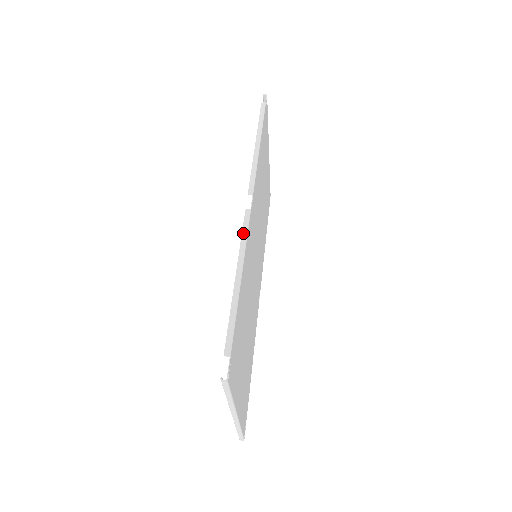
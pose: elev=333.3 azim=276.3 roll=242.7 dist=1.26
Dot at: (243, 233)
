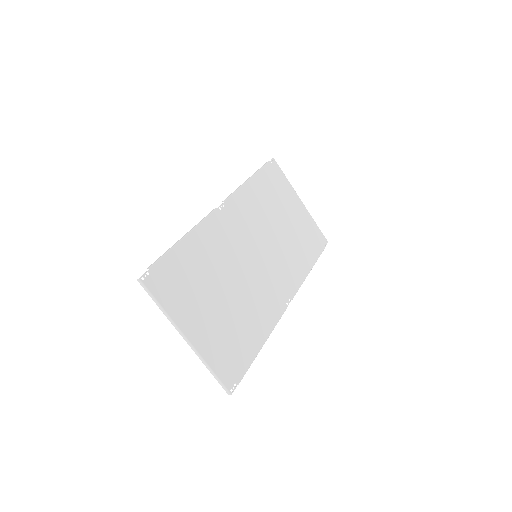
Dot at: (203, 219)
